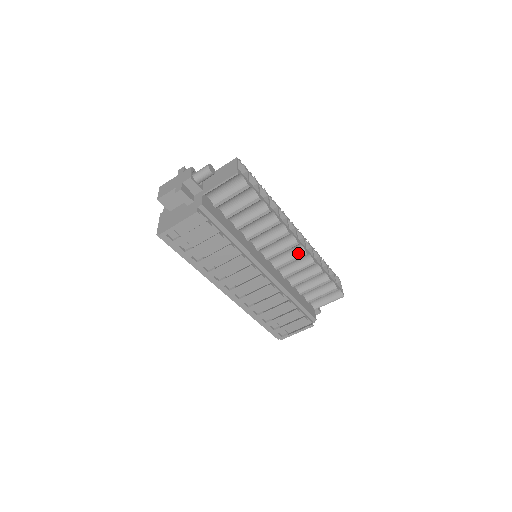
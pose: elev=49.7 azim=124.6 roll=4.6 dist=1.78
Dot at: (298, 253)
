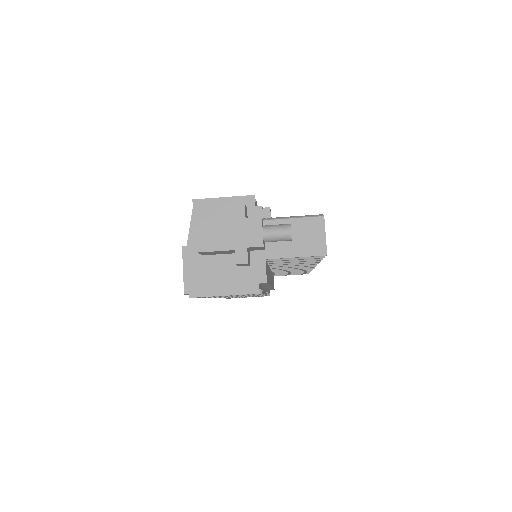
Dot at: occluded
